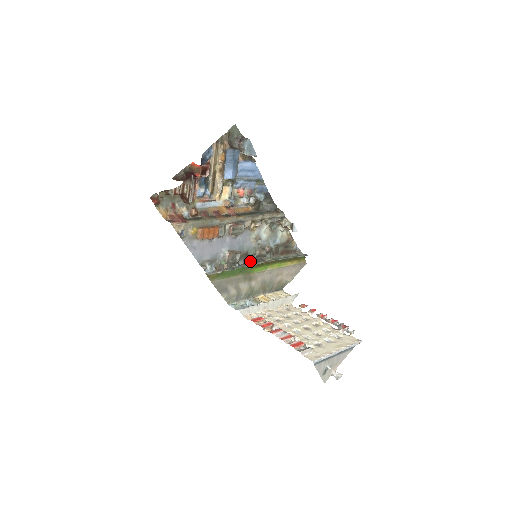
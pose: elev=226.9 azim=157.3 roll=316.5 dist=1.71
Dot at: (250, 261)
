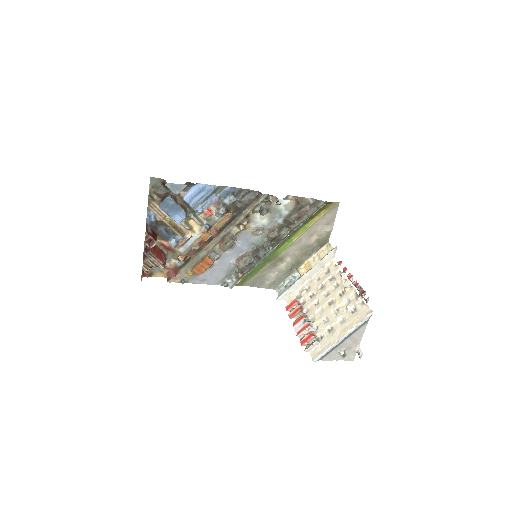
Dot at: (265, 251)
